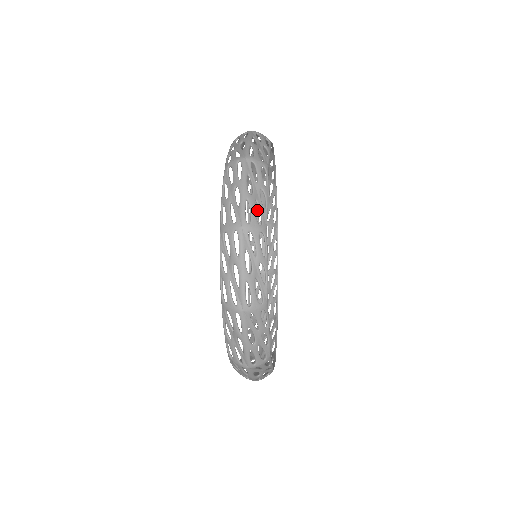
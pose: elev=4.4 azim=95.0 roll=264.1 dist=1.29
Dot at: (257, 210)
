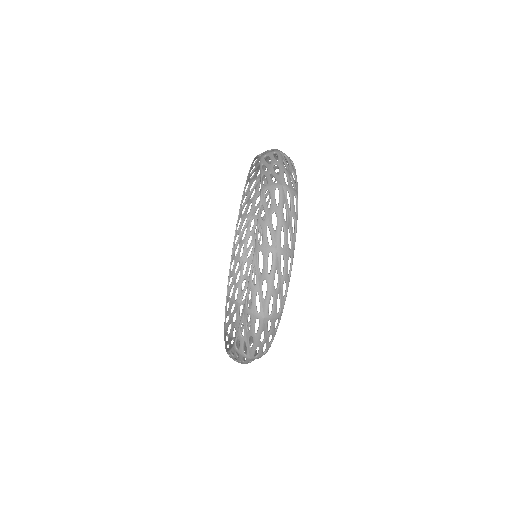
Dot at: (241, 245)
